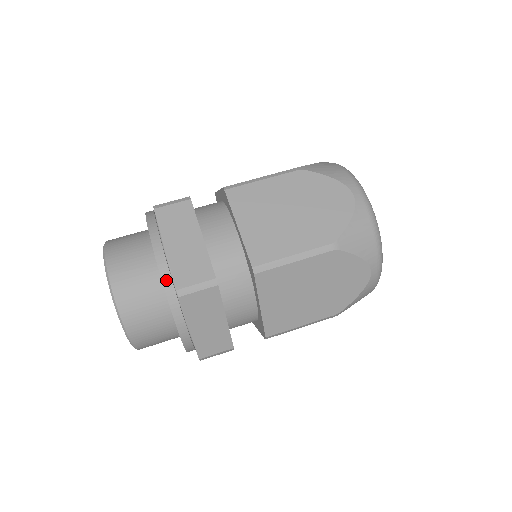
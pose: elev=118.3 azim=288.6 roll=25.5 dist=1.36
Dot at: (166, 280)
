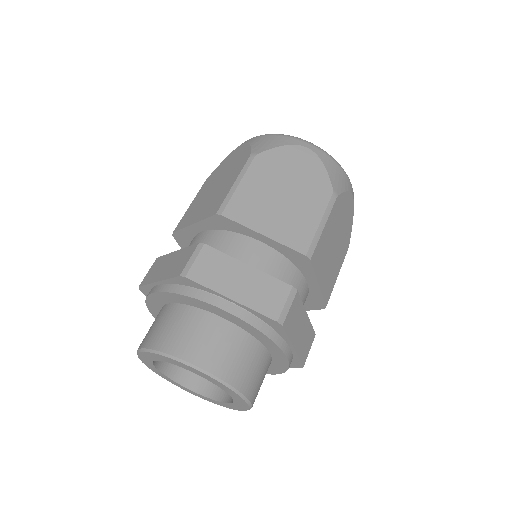
Dot at: (256, 324)
